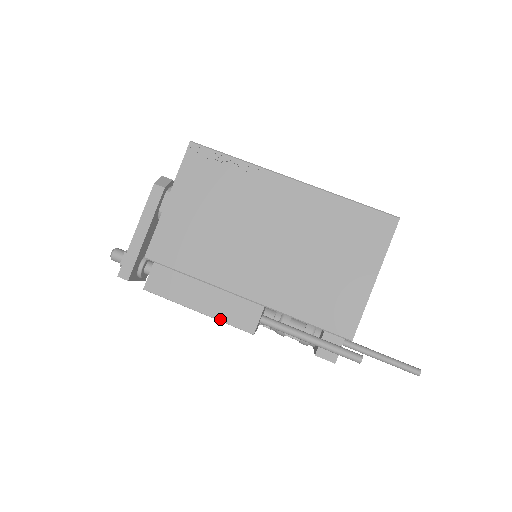
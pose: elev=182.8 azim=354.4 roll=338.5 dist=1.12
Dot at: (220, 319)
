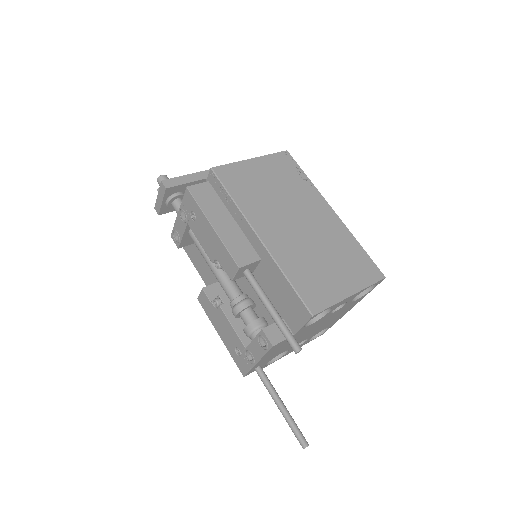
Dot at: (224, 242)
